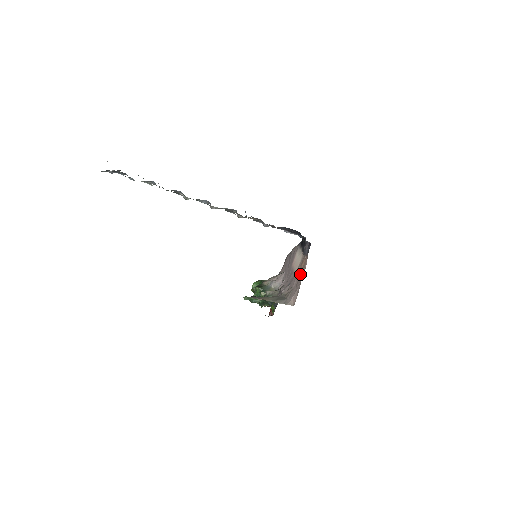
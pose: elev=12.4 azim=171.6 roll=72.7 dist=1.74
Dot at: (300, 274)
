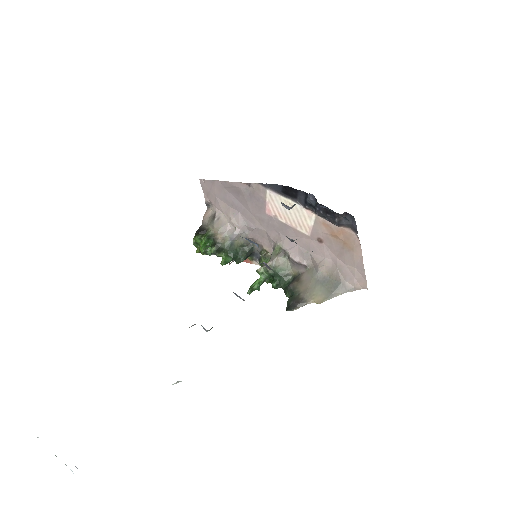
Dot at: (343, 248)
